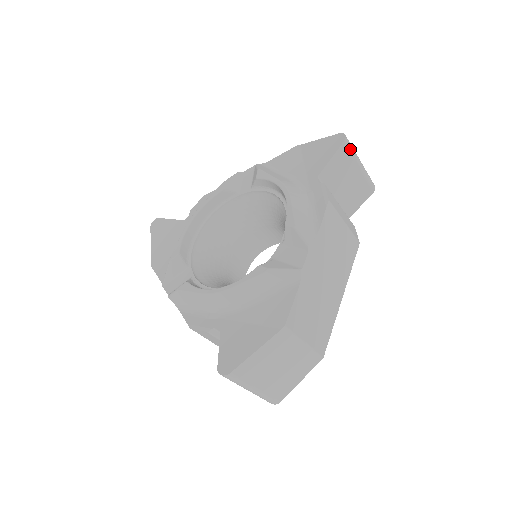
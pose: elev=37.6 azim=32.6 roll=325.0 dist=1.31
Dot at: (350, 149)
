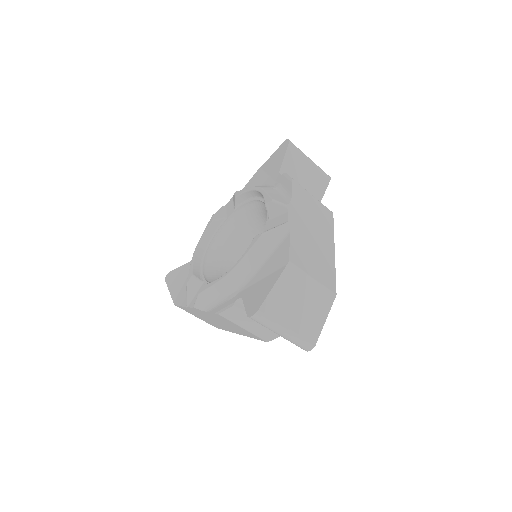
Dot at: (296, 148)
